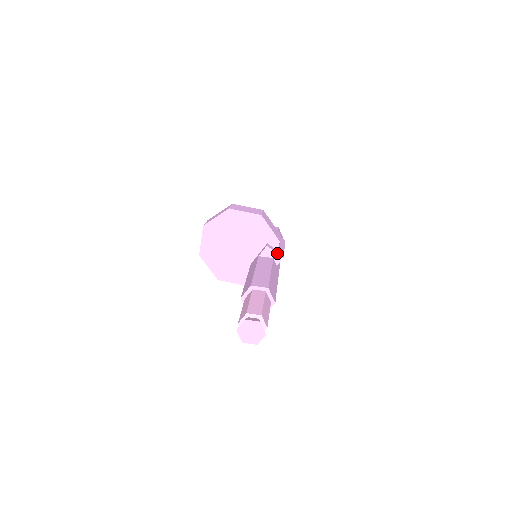
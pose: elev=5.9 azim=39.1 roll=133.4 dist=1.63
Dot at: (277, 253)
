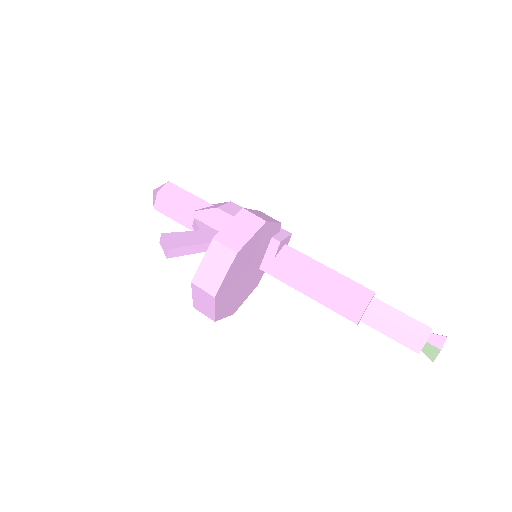
Dot at: (288, 237)
